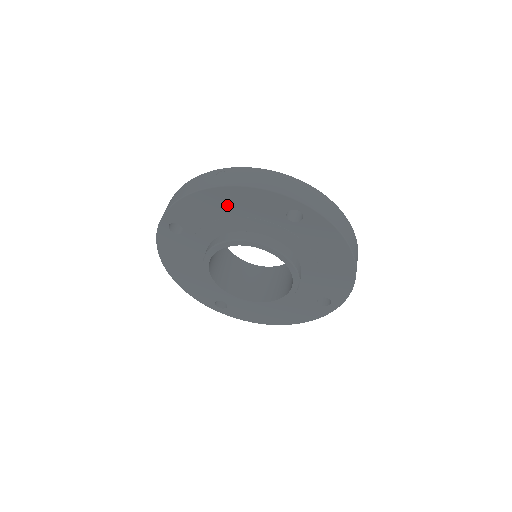
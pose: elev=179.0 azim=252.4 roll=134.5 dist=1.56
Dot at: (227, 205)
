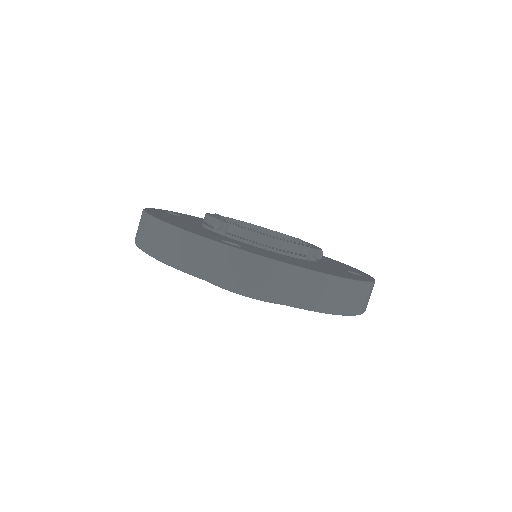
Dot at: occluded
